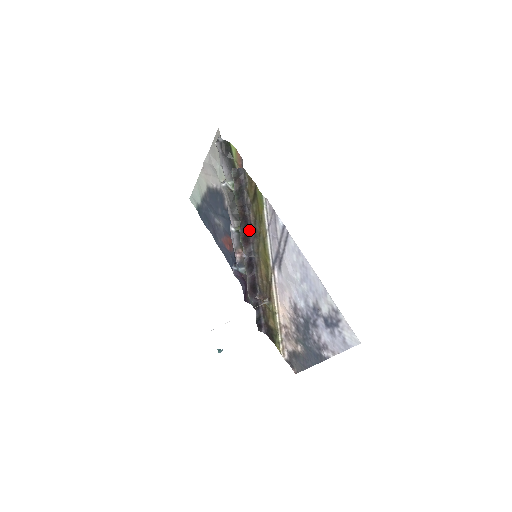
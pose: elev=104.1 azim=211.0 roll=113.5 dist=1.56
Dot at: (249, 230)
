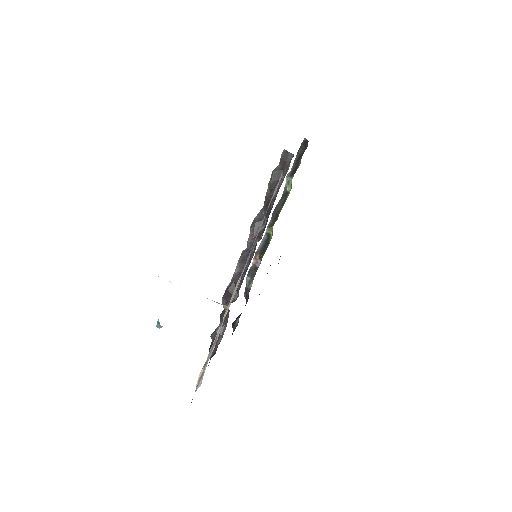
Dot at: (265, 222)
